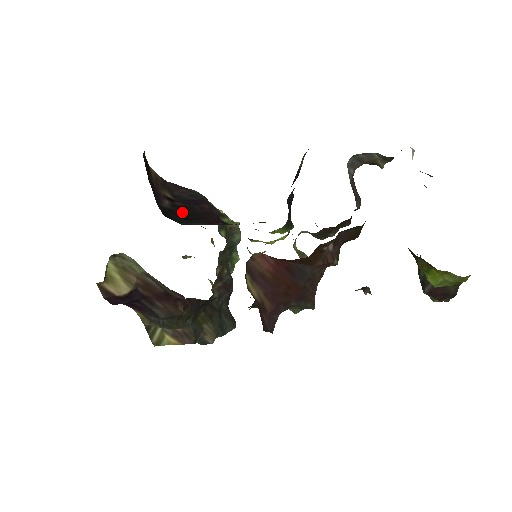
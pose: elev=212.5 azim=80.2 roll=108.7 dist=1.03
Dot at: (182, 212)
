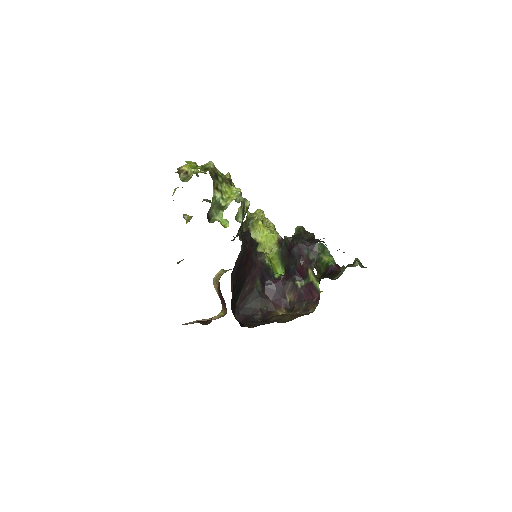
Dot at: (236, 289)
